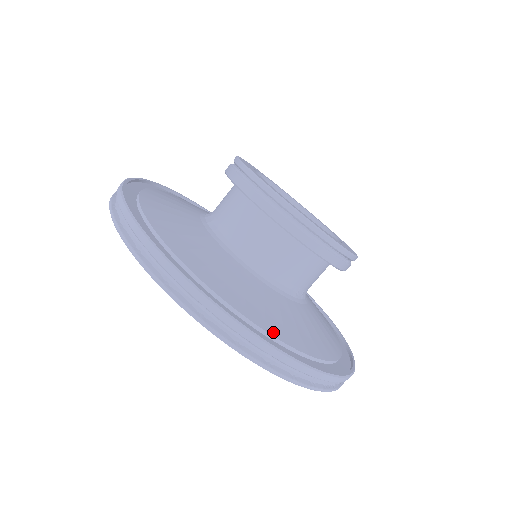
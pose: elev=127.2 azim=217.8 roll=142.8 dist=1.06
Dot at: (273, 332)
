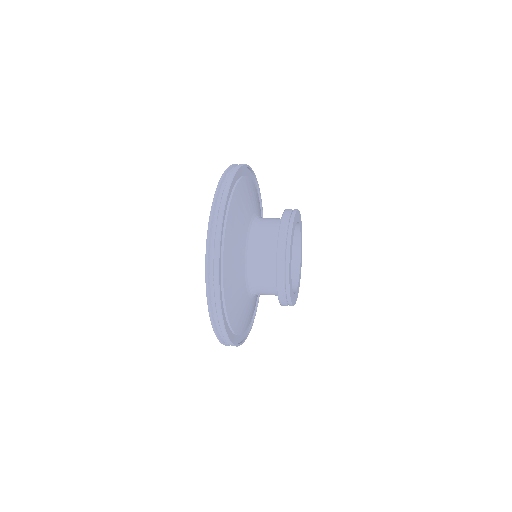
Dot at: (228, 308)
